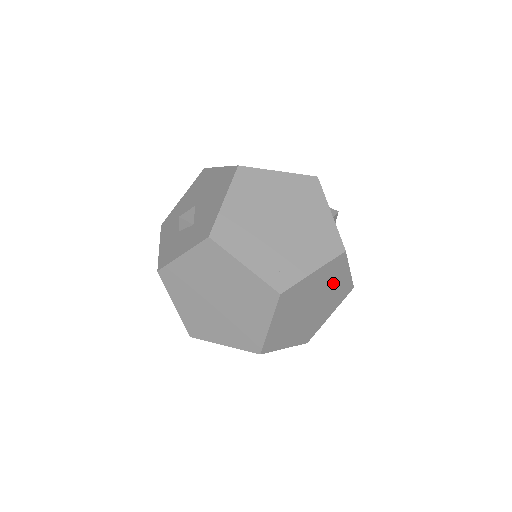
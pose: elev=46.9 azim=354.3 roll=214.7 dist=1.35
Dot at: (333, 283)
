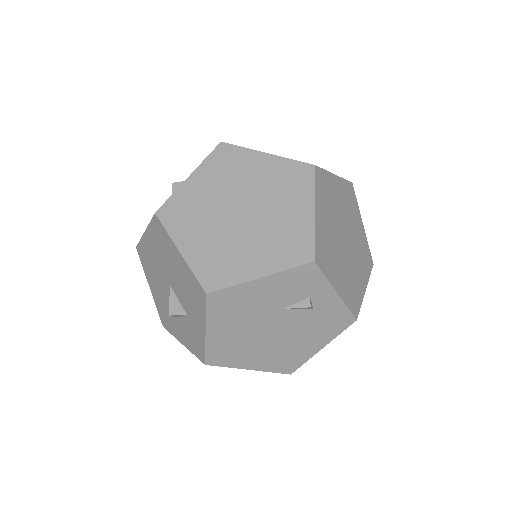
Dot at: (354, 224)
